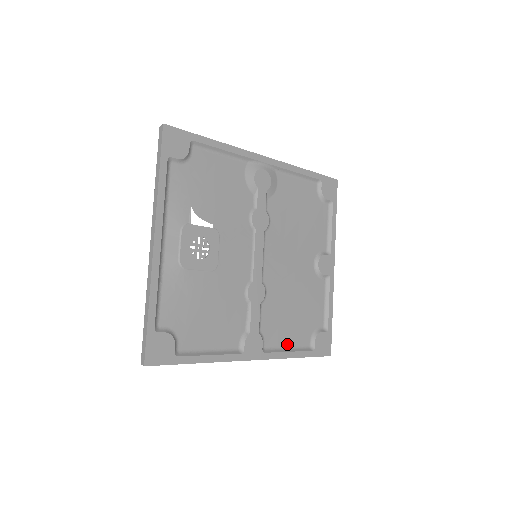
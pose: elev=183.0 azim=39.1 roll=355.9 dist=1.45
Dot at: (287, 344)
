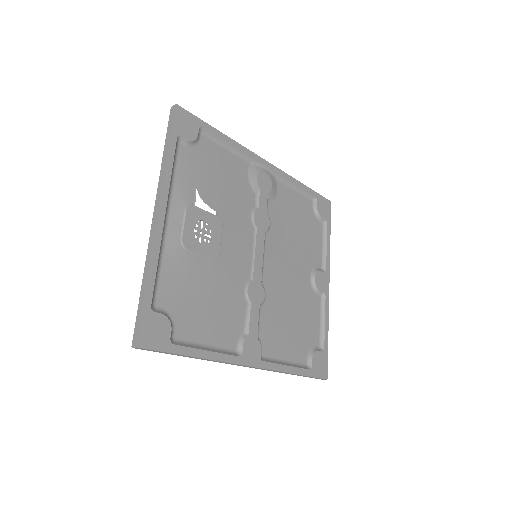
Dot at: (284, 357)
